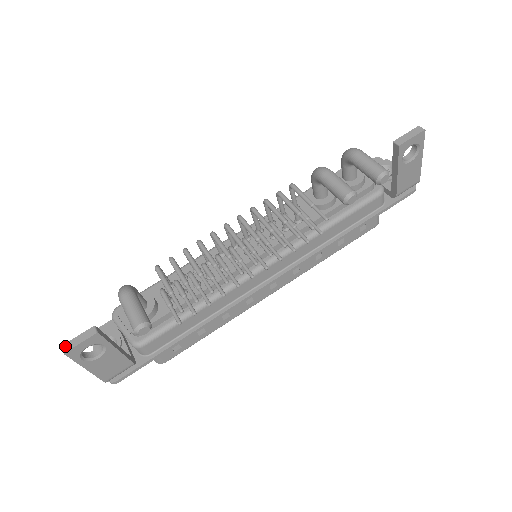
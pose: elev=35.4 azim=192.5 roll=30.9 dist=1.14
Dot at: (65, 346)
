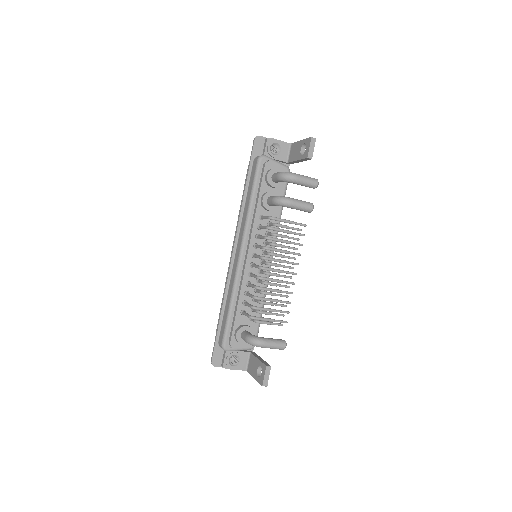
Dot at: (264, 385)
